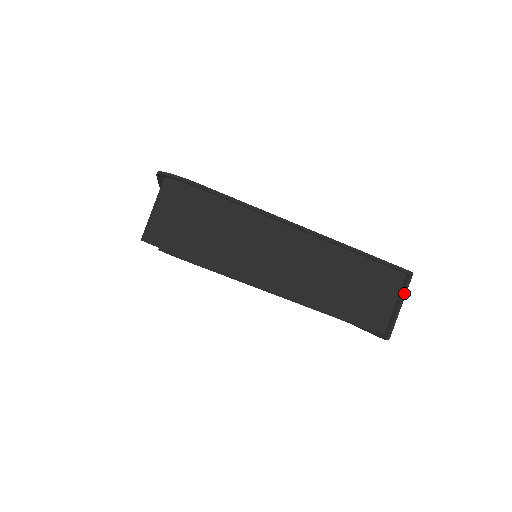
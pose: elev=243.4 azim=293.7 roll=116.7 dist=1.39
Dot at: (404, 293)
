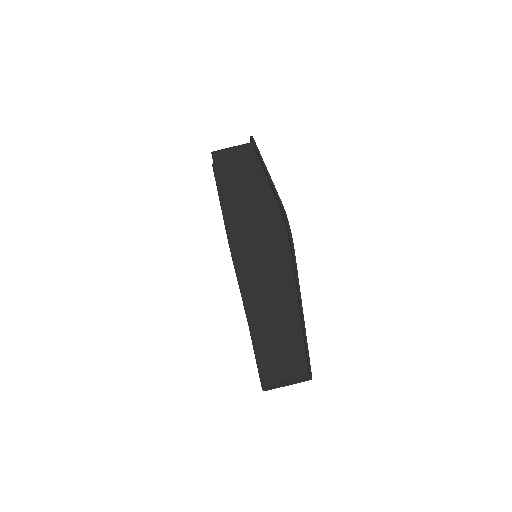
Dot at: (297, 382)
